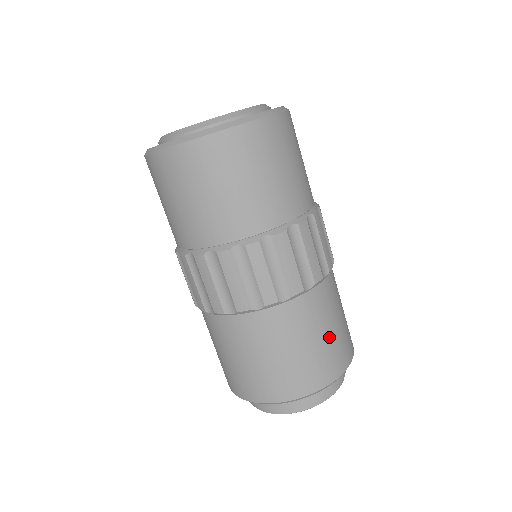
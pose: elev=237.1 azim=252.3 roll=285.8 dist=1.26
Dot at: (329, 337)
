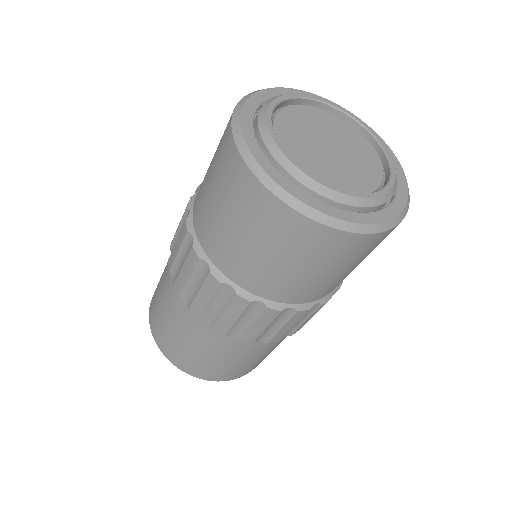
Dot at: (265, 356)
